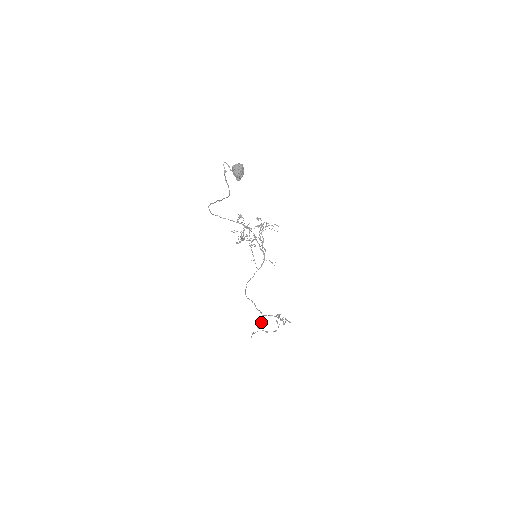
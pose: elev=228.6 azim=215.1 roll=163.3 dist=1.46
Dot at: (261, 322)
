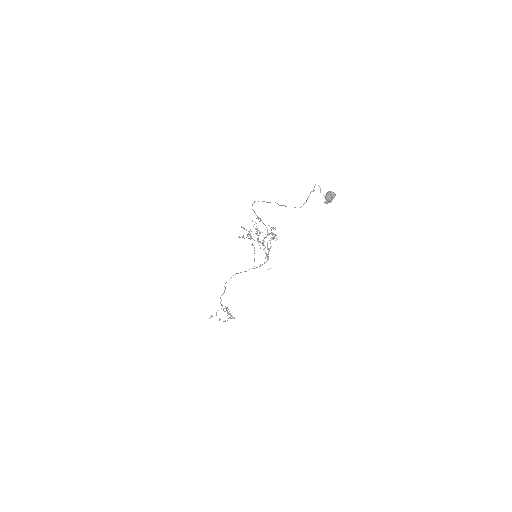
Dot at: occluded
